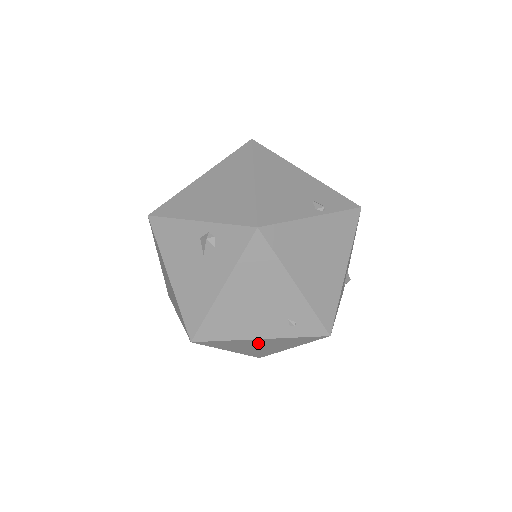
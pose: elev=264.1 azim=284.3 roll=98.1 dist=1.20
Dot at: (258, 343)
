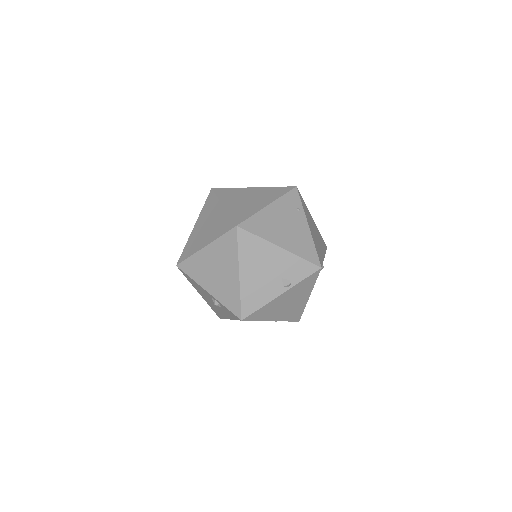
Dot at: occluded
